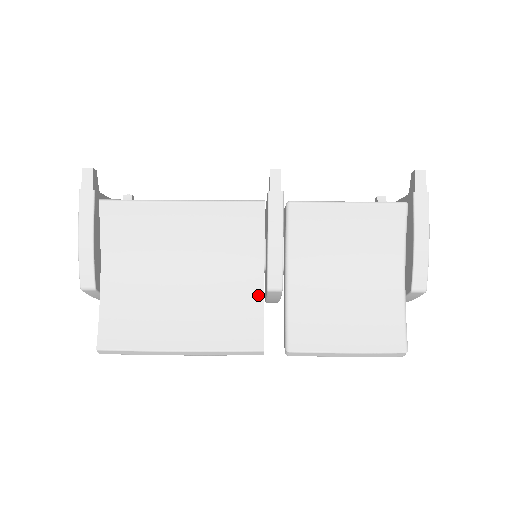
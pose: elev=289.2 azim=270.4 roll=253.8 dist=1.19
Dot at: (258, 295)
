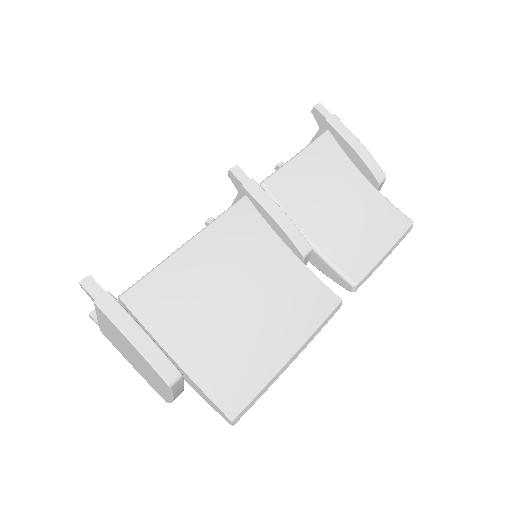
Dot at: (300, 267)
